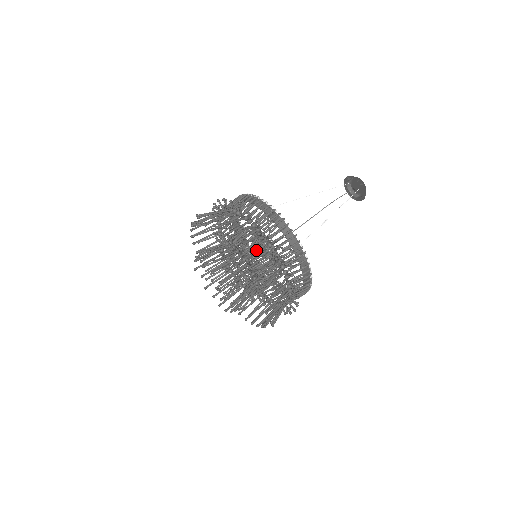
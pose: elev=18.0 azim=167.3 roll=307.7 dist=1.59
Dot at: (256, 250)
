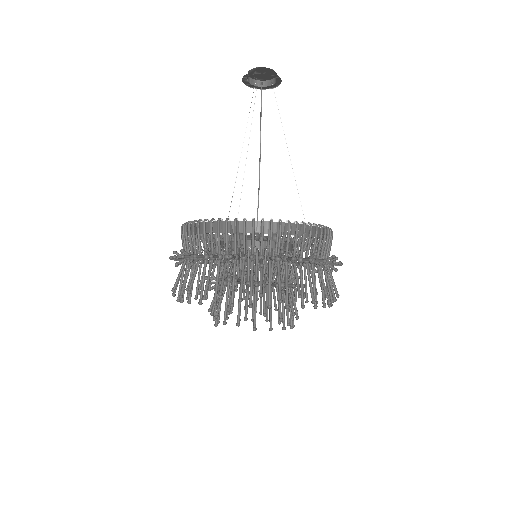
Dot at: (290, 267)
